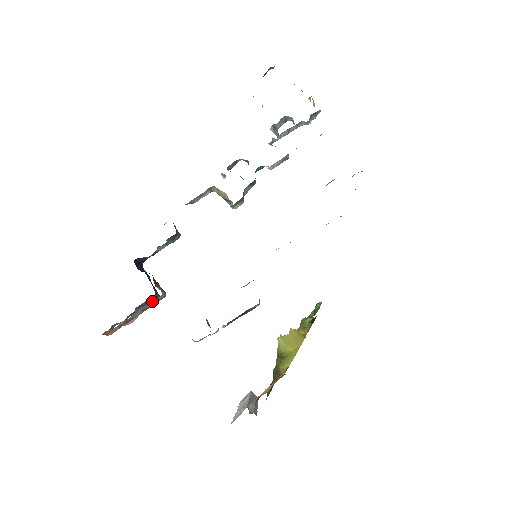
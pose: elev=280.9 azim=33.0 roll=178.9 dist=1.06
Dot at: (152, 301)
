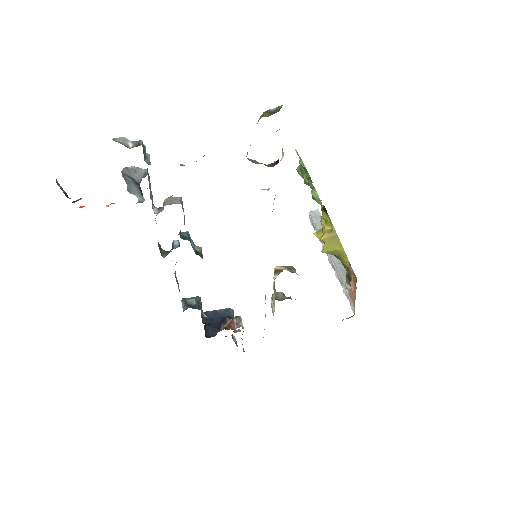
Dot at: (233, 317)
